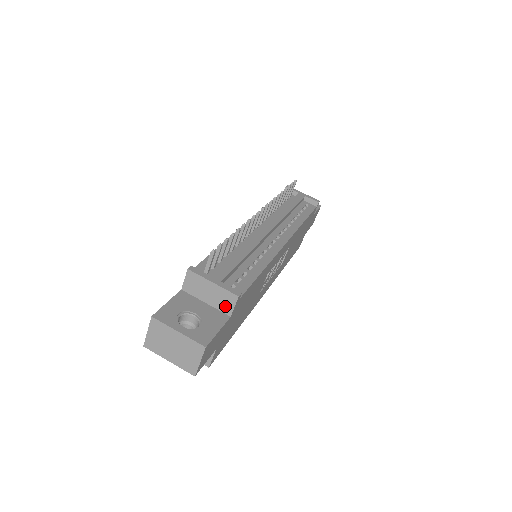
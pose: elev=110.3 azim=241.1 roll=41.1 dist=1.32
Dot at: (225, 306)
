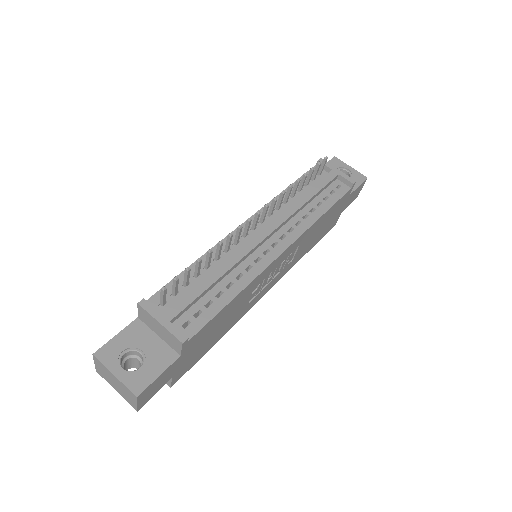
Dot at: (174, 345)
